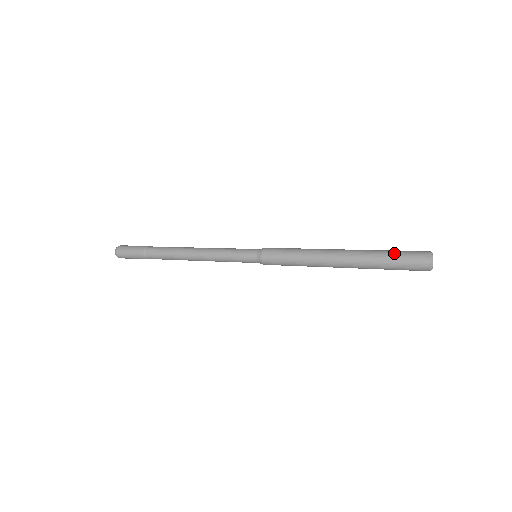
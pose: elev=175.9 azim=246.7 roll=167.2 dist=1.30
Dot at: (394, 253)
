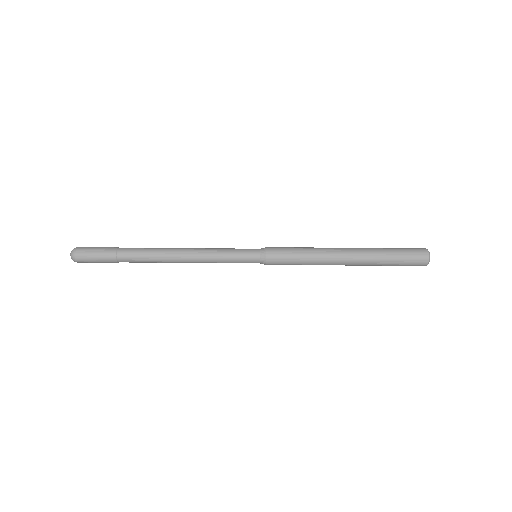
Dot at: (395, 248)
